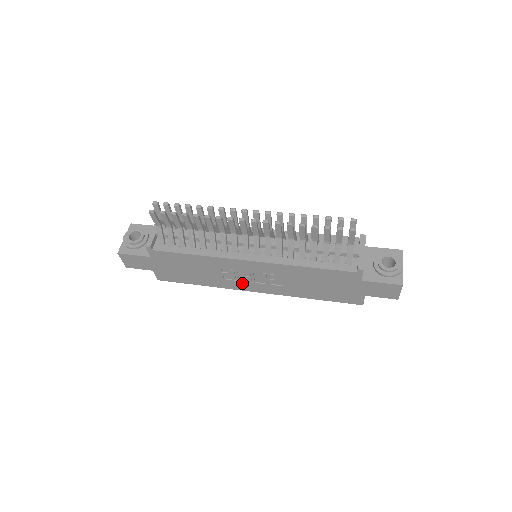
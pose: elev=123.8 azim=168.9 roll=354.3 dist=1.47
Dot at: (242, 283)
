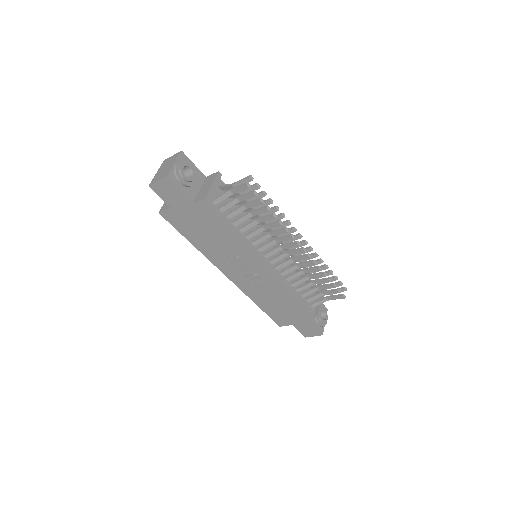
Dot at: (229, 267)
